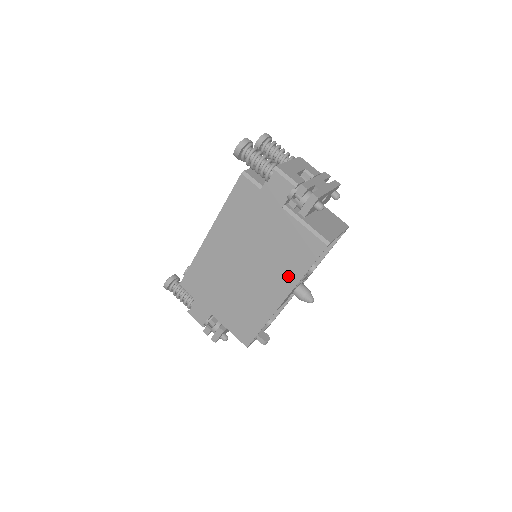
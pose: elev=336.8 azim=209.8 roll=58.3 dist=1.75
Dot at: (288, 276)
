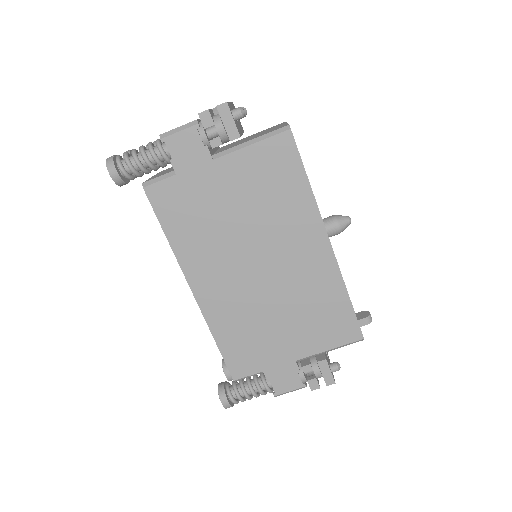
Dot at: (301, 211)
